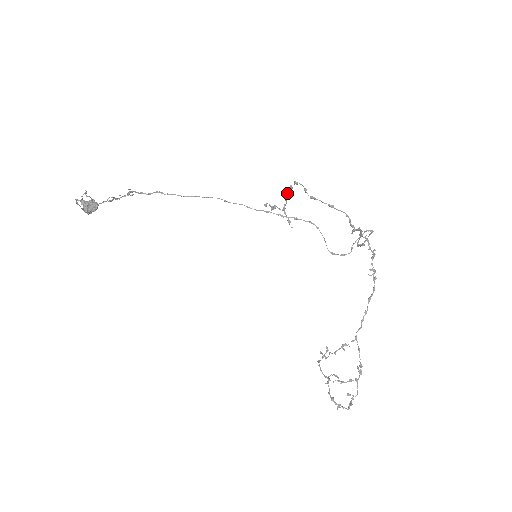
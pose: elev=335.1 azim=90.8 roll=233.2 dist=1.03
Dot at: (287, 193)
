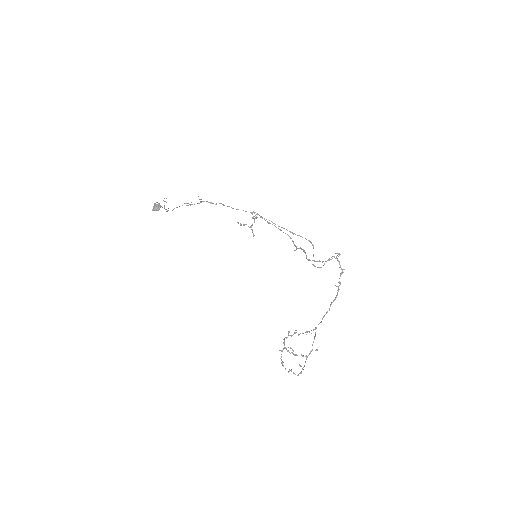
Dot at: (255, 217)
